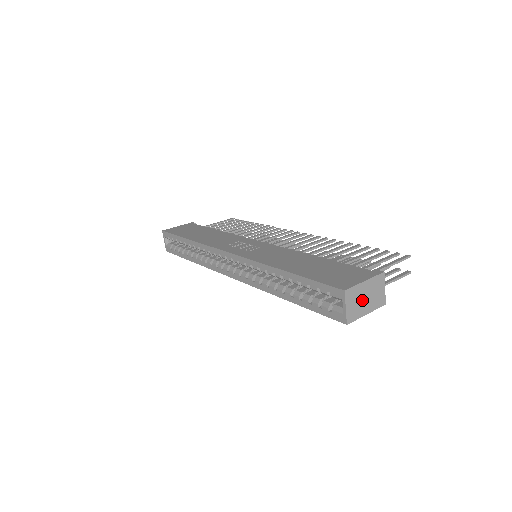
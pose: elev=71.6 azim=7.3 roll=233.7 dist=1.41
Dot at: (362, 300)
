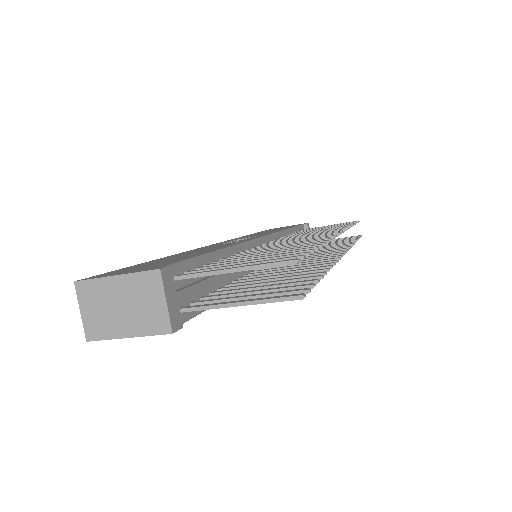
Dot at: (114, 308)
